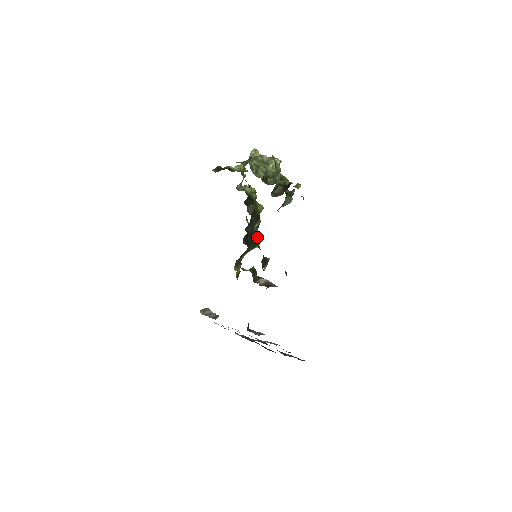
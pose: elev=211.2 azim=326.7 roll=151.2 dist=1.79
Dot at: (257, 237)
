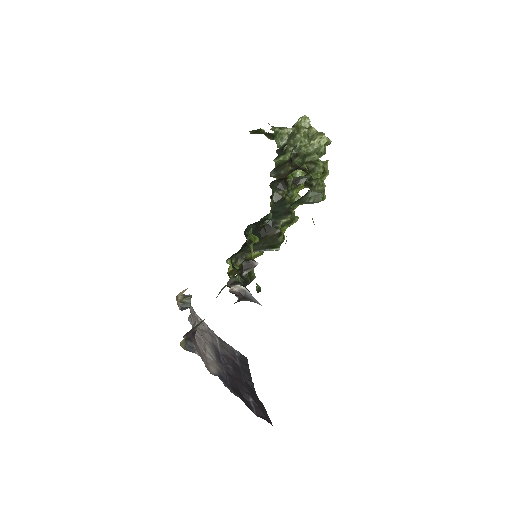
Dot at: (277, 235)
